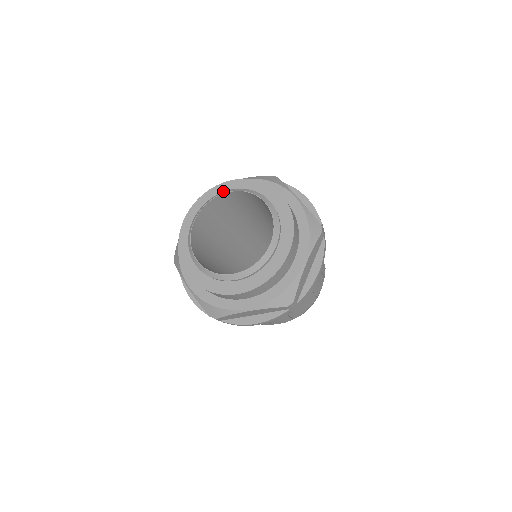
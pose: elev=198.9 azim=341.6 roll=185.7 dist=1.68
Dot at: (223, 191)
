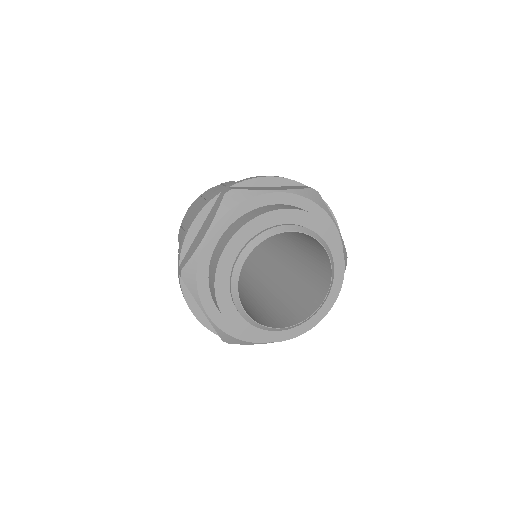
Dot at: (278, 221)
